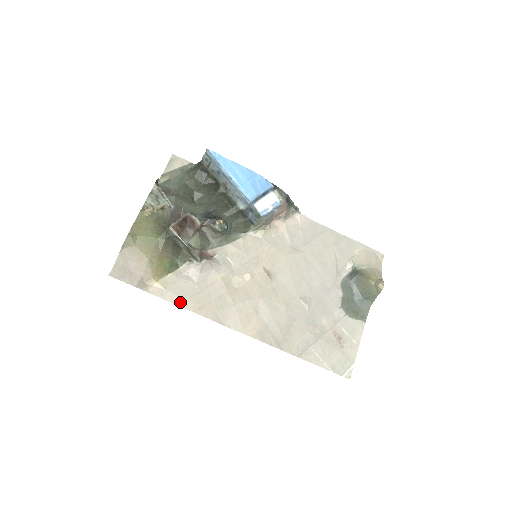
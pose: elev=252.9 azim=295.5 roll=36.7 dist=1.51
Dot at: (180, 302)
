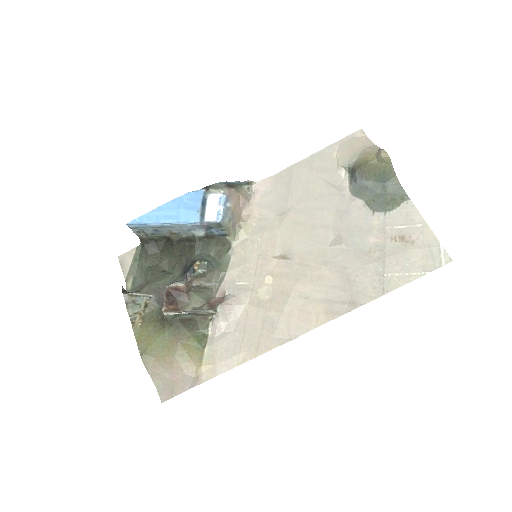
Dot at: (236, 361)
